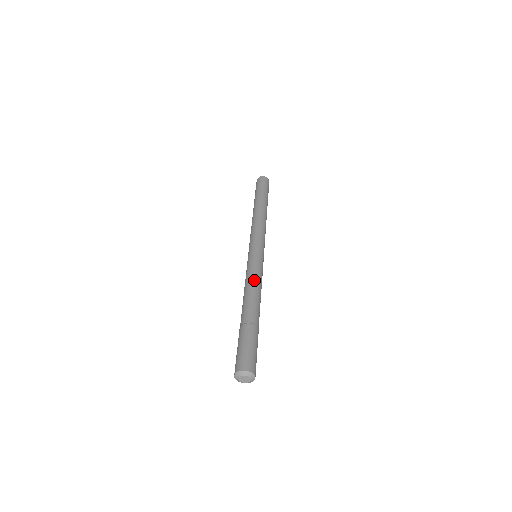
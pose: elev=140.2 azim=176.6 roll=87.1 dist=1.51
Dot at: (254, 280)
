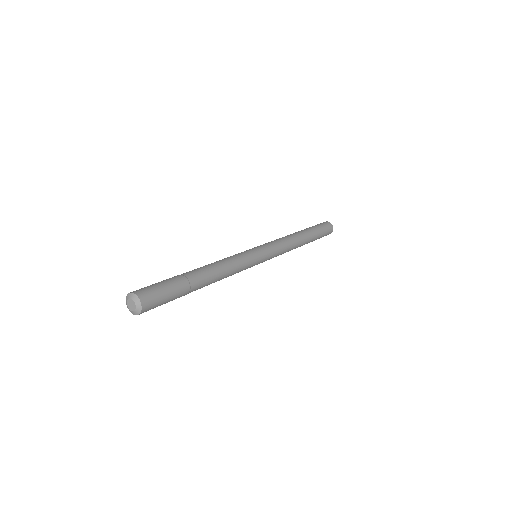
Dot at: occluded
